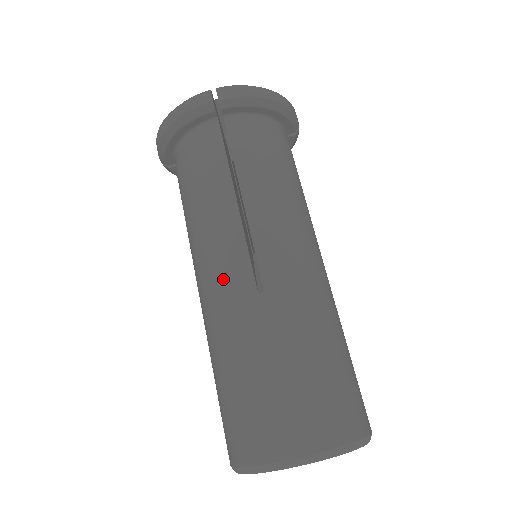
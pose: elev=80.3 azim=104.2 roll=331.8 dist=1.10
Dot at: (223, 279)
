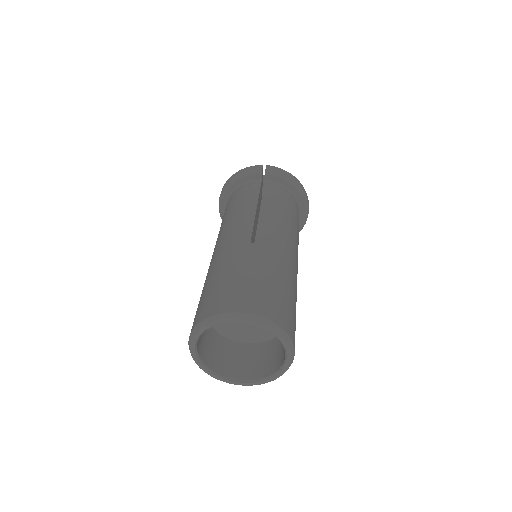
Dot at: (232, 237)
